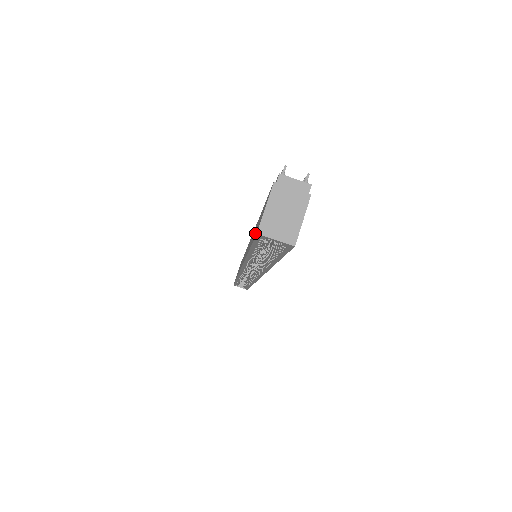
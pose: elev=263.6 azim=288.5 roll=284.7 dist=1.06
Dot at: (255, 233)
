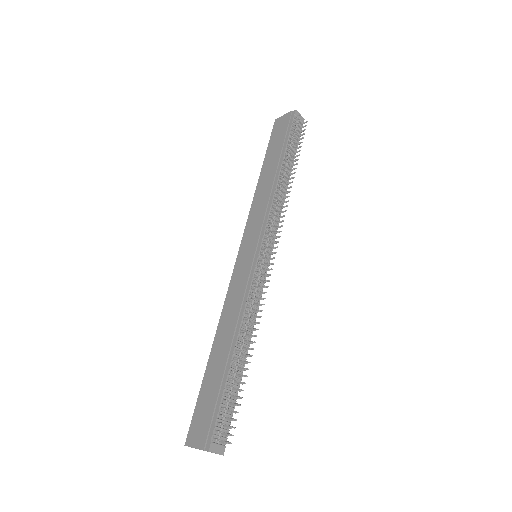
Dot at: (198, 410)
